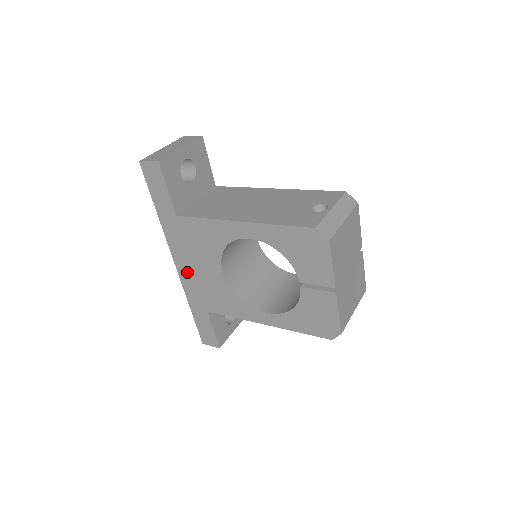
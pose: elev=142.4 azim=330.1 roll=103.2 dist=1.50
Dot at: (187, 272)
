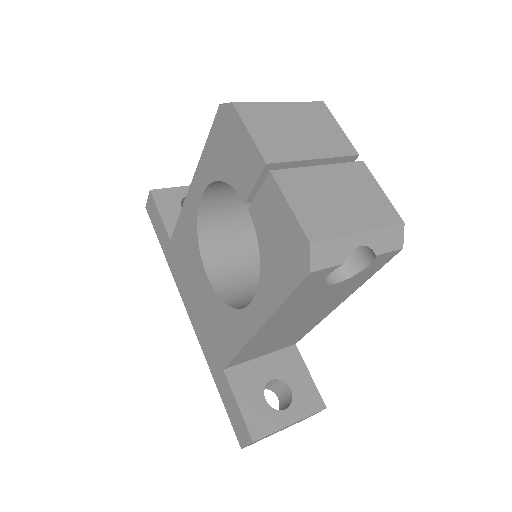
Dot at: (195, 316)
